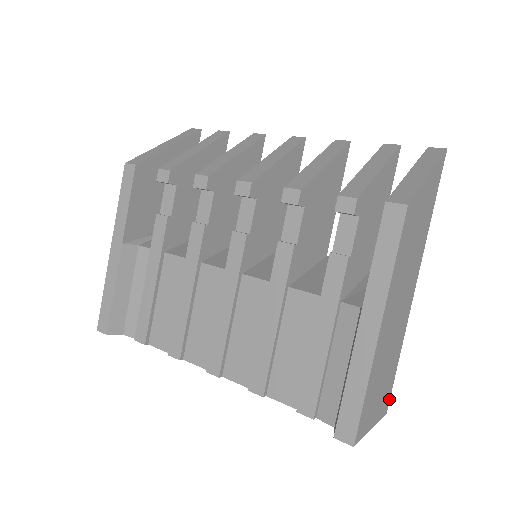
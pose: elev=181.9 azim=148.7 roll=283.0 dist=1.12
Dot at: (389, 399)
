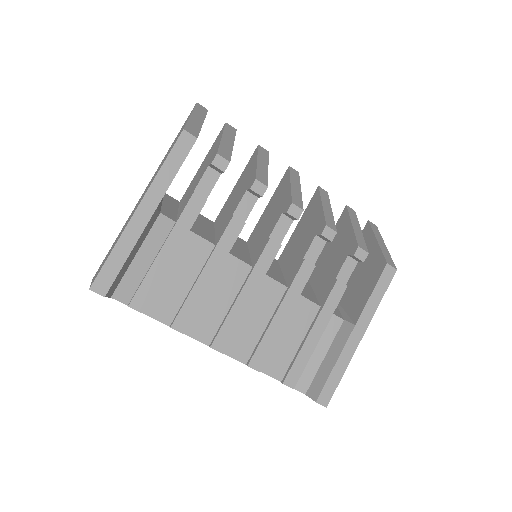
Dot at: occluded
